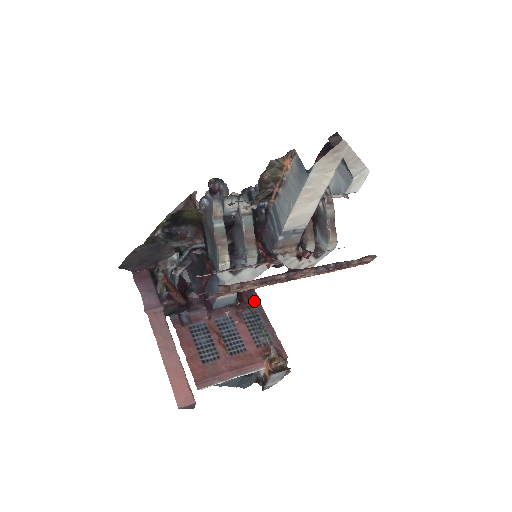
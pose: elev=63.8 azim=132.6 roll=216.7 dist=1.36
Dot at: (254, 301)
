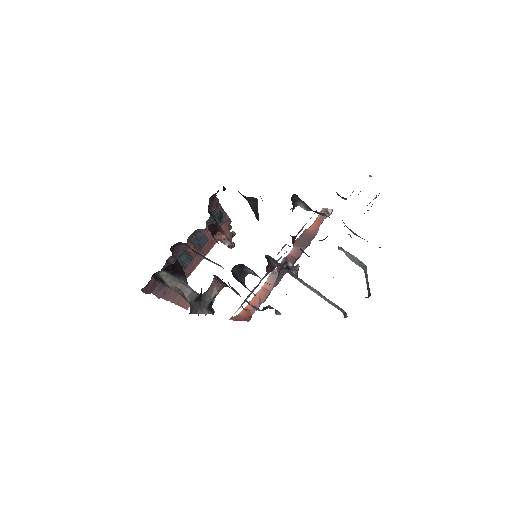
Dot at: (215, 206)
